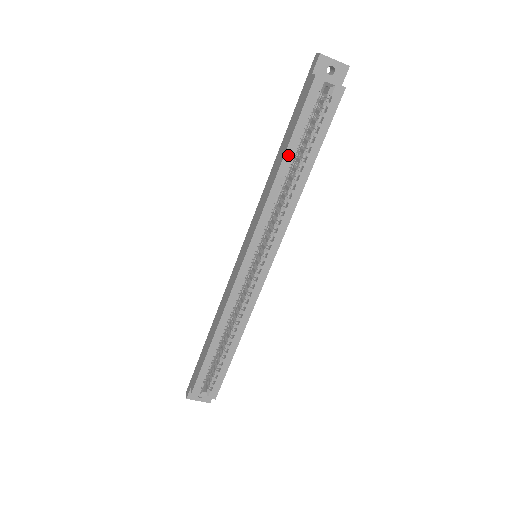
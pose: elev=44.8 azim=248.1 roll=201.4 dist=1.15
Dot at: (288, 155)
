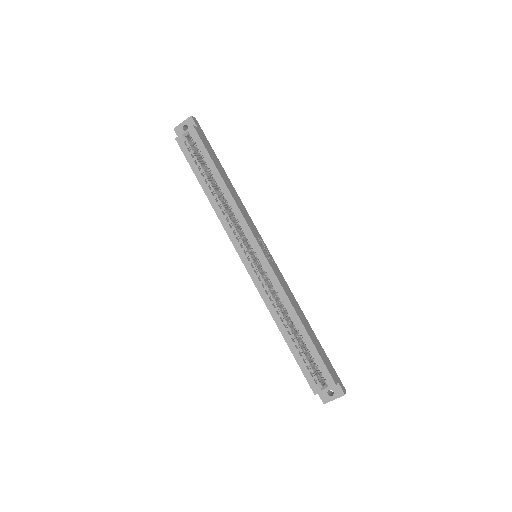
Dot at: (203, 185)
